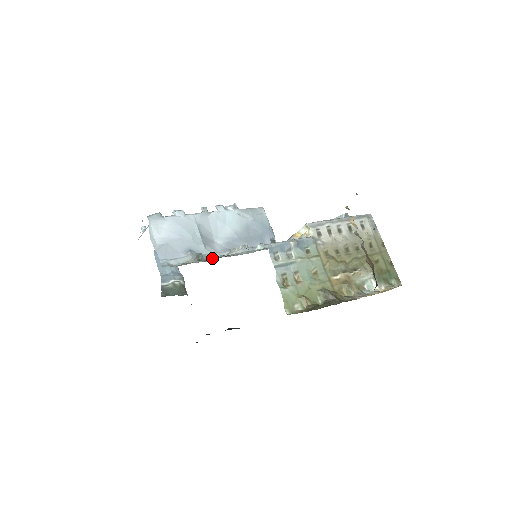
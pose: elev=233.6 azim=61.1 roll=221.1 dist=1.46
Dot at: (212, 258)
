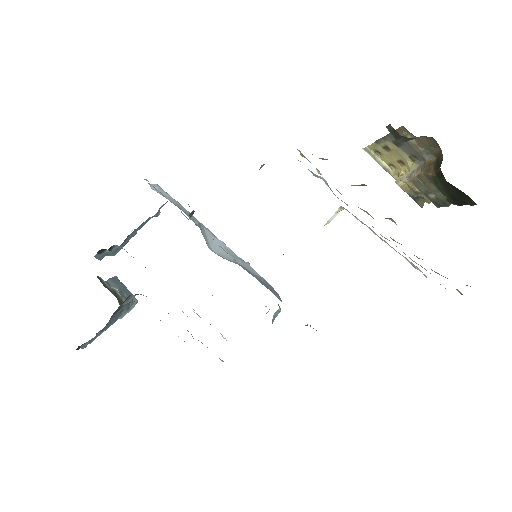
Dot at: occluded
